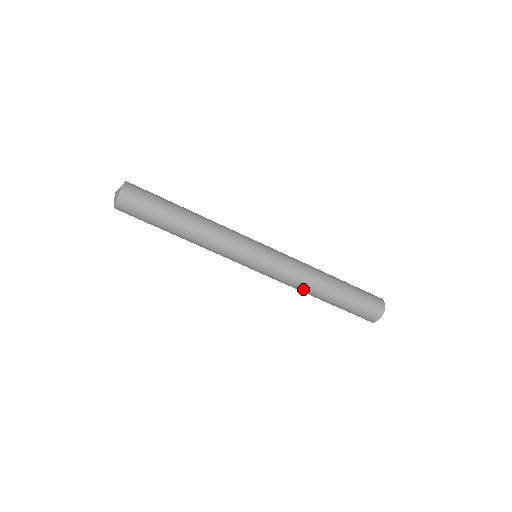
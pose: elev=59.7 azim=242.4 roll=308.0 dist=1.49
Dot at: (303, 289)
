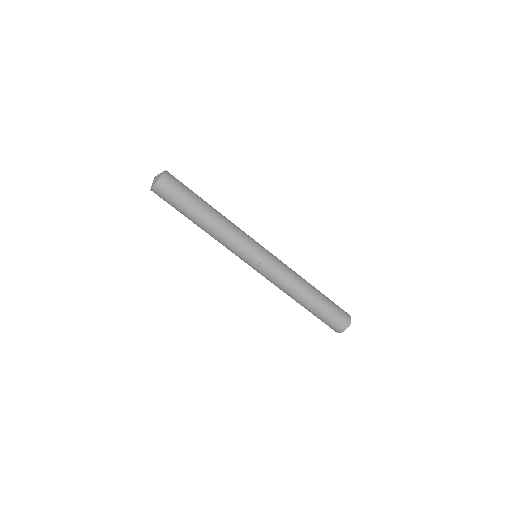
Dot at: (294, 286)
